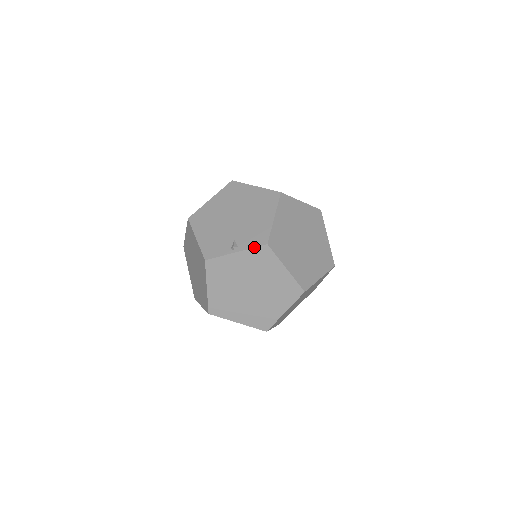
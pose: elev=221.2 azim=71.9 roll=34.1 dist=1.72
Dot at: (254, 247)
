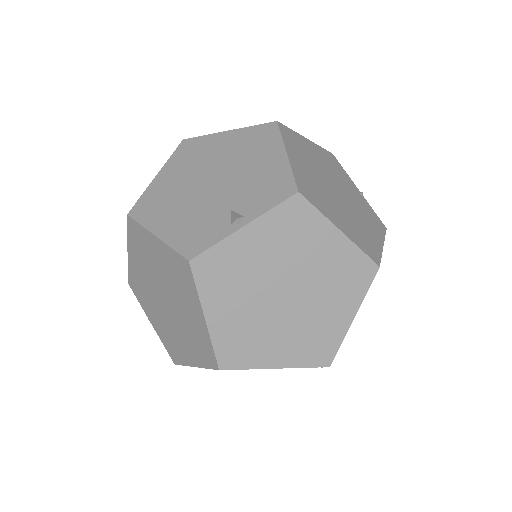
Dot at: (275, 205)
